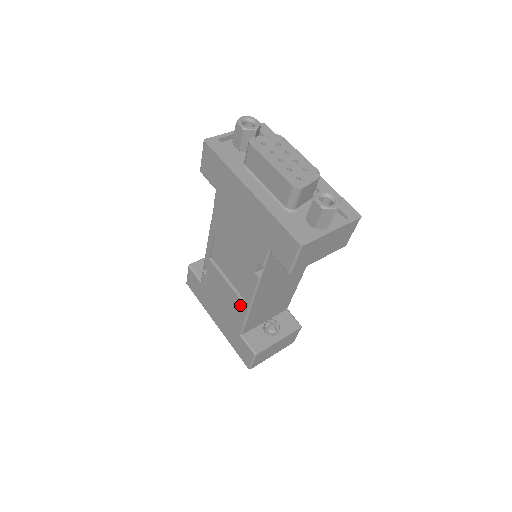
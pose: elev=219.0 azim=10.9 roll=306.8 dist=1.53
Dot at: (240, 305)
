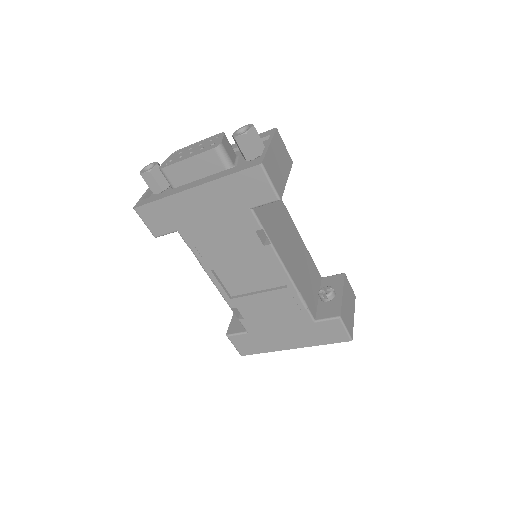
Dot at: (286, 294)
